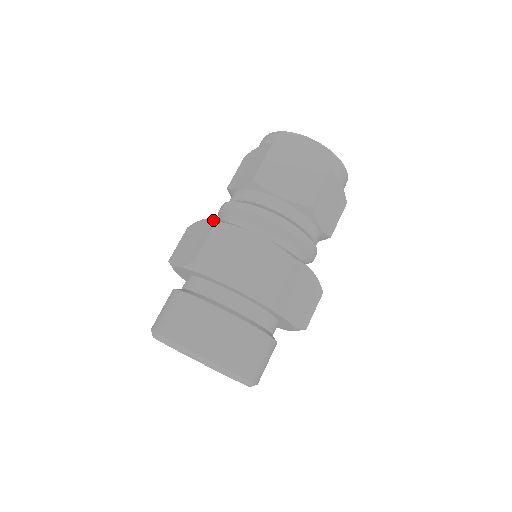
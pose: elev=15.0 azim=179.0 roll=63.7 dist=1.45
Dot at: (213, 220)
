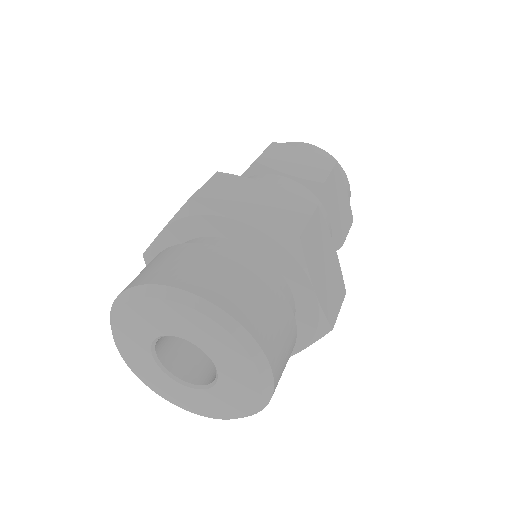
Dot at: occluded
